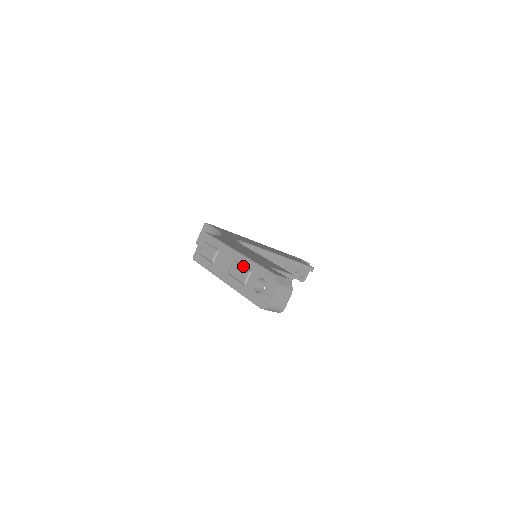
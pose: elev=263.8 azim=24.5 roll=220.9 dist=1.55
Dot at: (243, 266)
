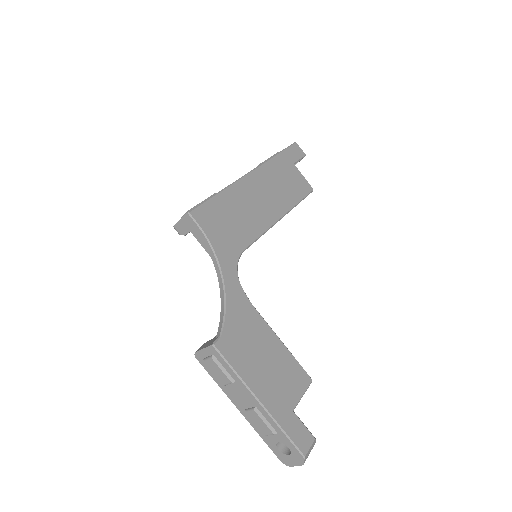
Dot at: (266, 423)
